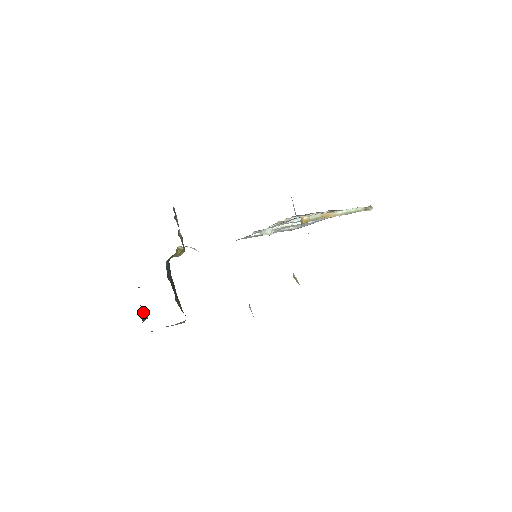
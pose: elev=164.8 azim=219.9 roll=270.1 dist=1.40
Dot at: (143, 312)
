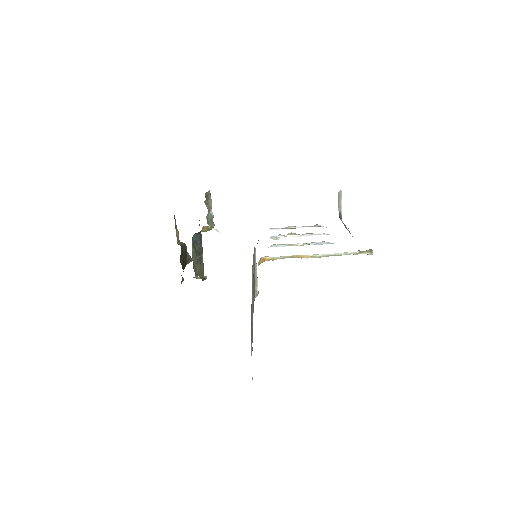
Dot at: (190, 256)
